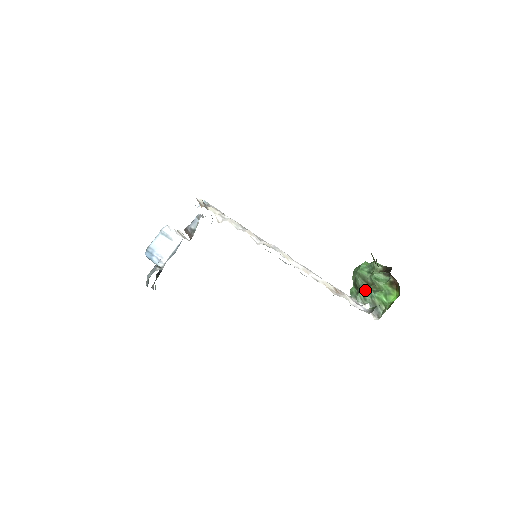
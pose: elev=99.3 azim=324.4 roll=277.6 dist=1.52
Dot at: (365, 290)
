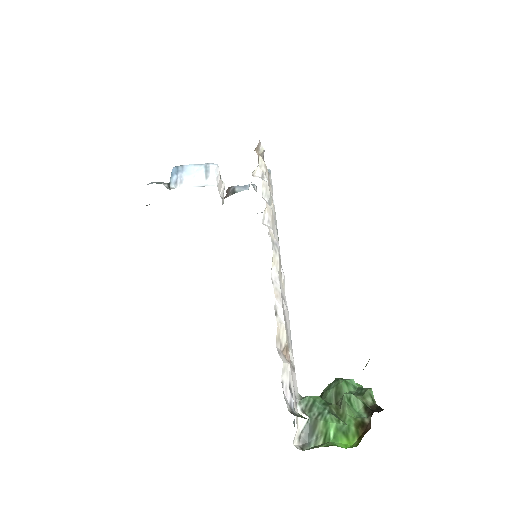
Dot at: (322, 400)
